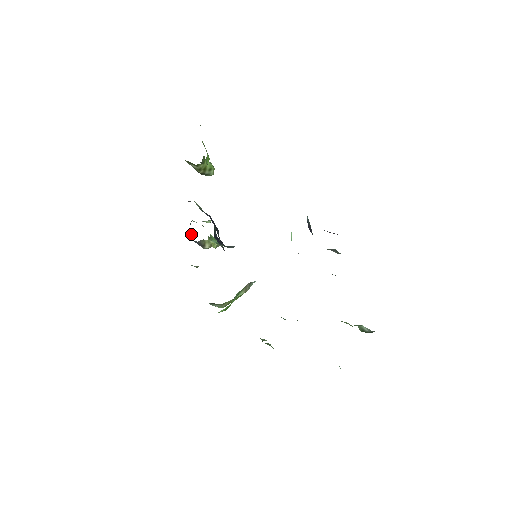
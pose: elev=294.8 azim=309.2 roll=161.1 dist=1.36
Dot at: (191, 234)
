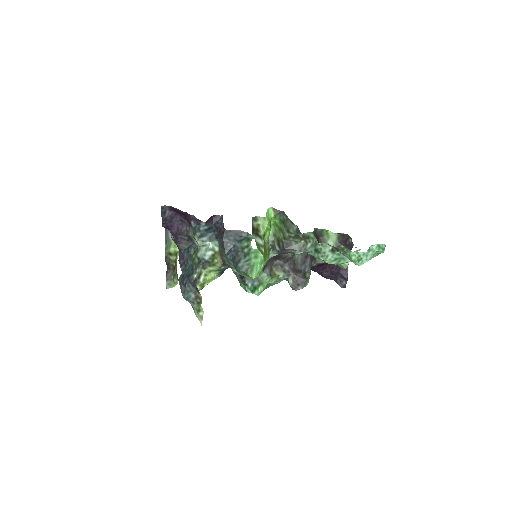
Dot at: (187, 274)
